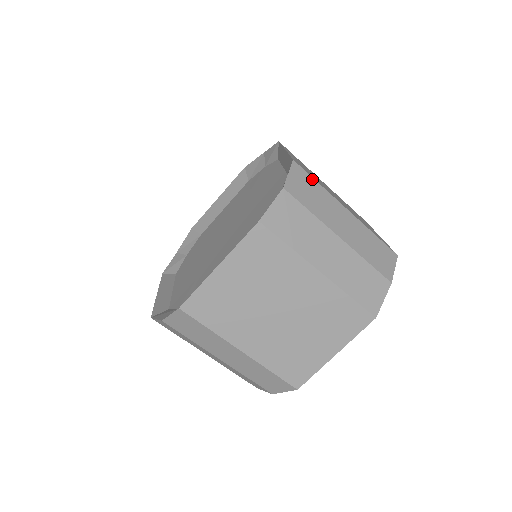
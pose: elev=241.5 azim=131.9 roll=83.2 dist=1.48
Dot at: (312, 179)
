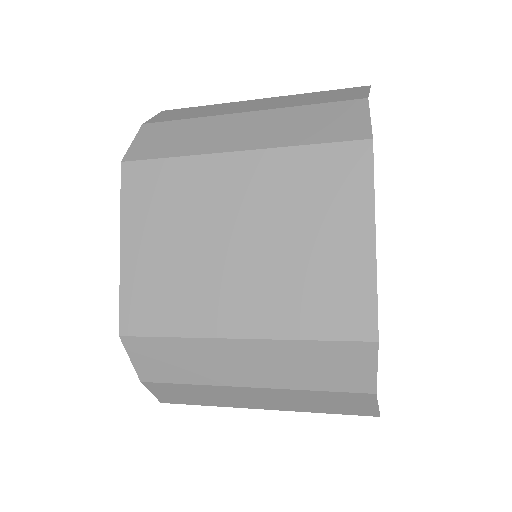
Dot at: (159, 340)
